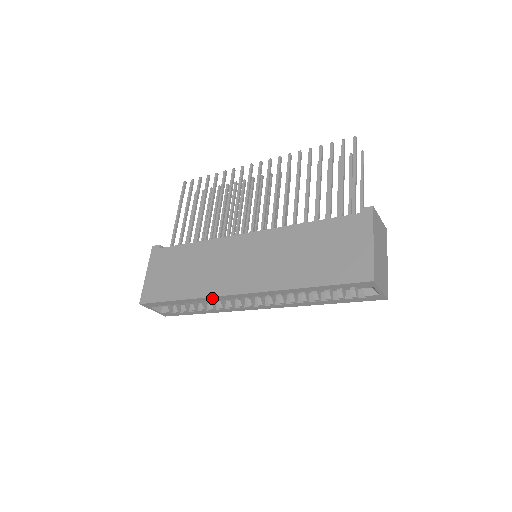
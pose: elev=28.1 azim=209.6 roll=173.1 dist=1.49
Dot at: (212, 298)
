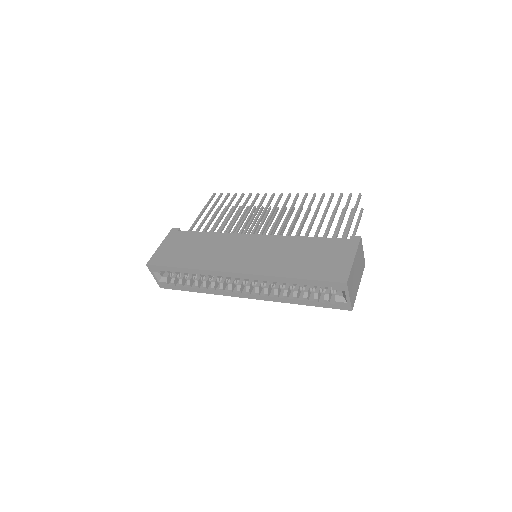
Dot at: (211, 272)
